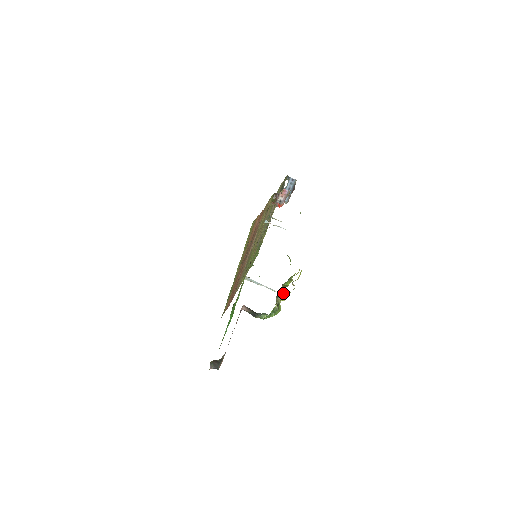
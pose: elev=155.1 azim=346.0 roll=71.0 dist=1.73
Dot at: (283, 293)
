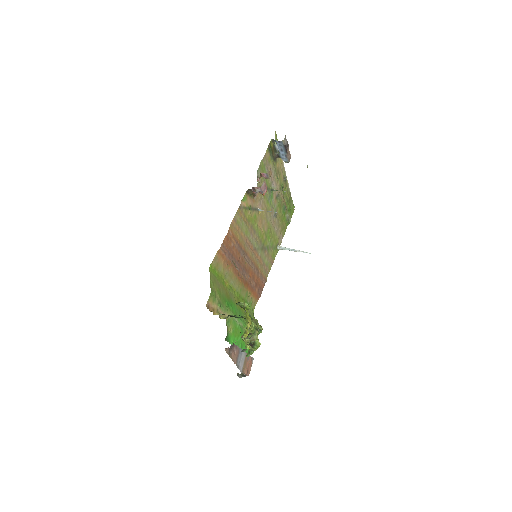
Dot at: (253, 333)
